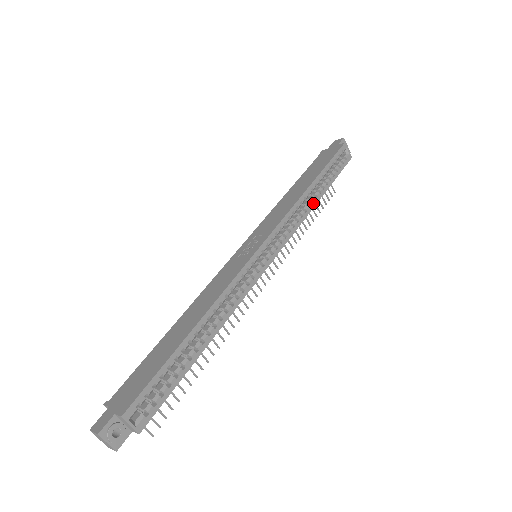
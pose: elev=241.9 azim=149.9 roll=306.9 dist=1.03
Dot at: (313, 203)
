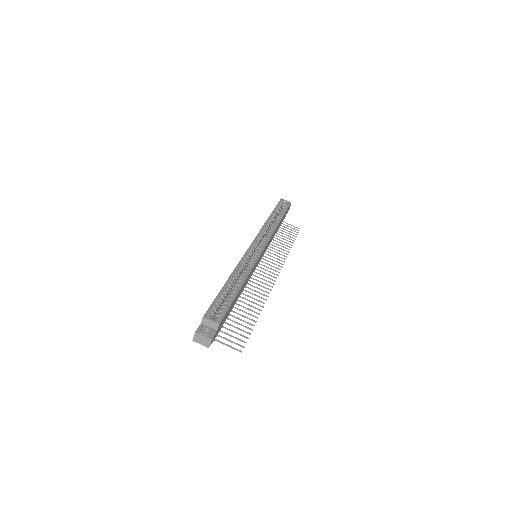
Dot at: (276, 223)
